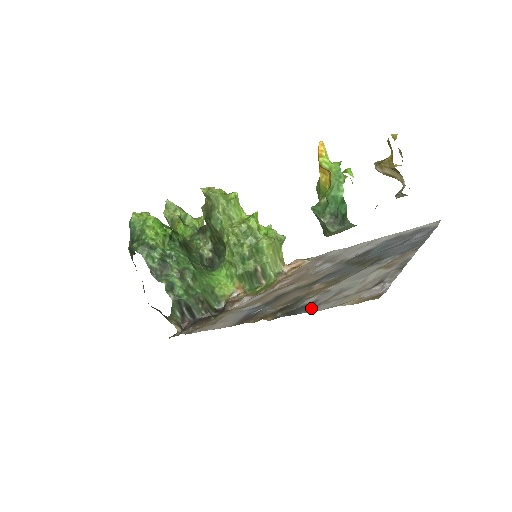
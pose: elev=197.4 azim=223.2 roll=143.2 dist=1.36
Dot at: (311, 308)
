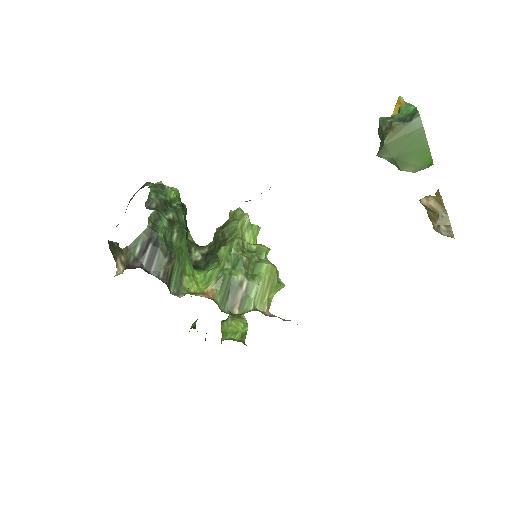
Dot at: occluded
